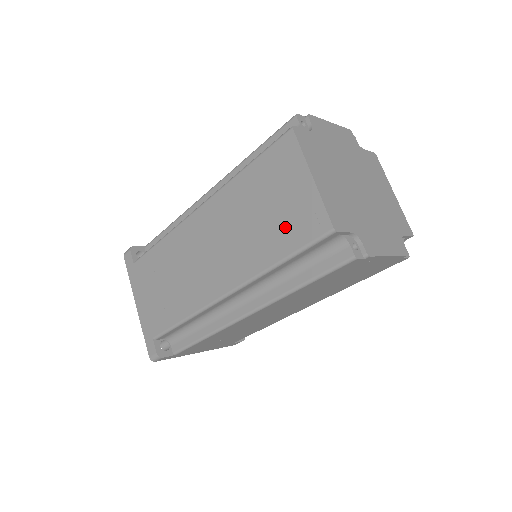
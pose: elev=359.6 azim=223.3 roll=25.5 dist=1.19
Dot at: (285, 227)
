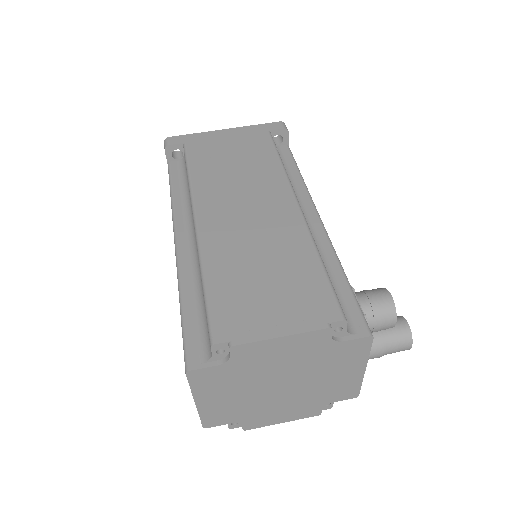
Dot at: occluded
